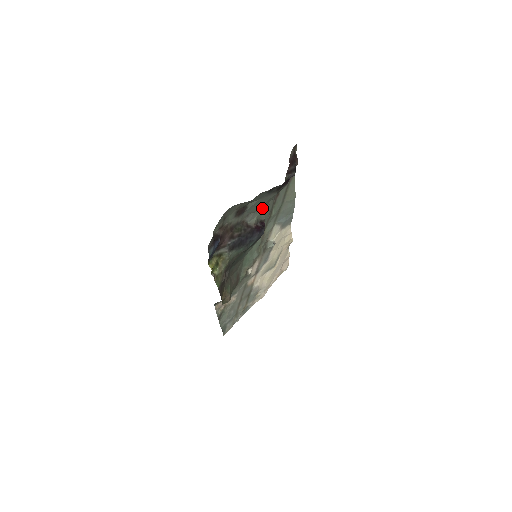
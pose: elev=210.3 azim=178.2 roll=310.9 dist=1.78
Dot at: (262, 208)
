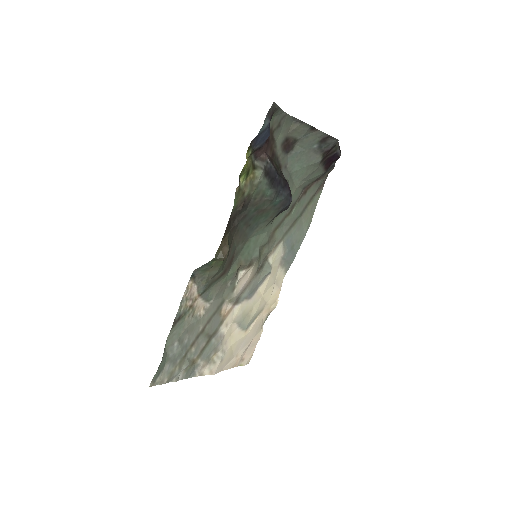
Dot at: (295, 179)
